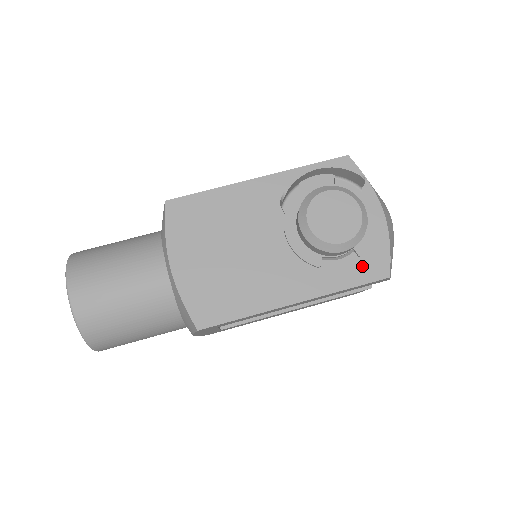
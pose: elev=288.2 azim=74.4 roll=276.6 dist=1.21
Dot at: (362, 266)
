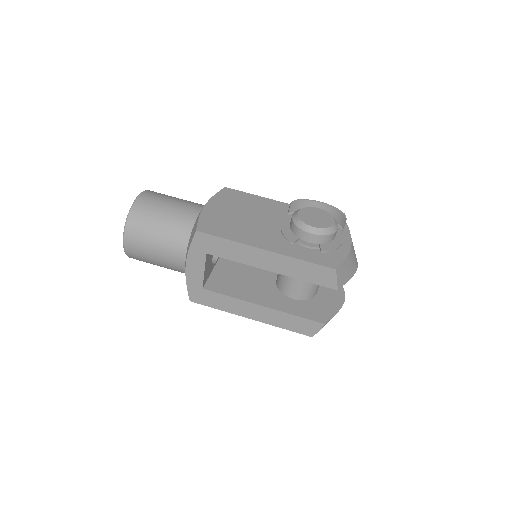
Dot at: (320, 257)
